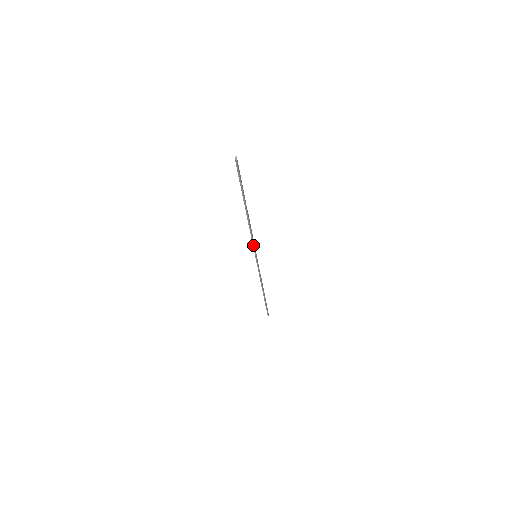
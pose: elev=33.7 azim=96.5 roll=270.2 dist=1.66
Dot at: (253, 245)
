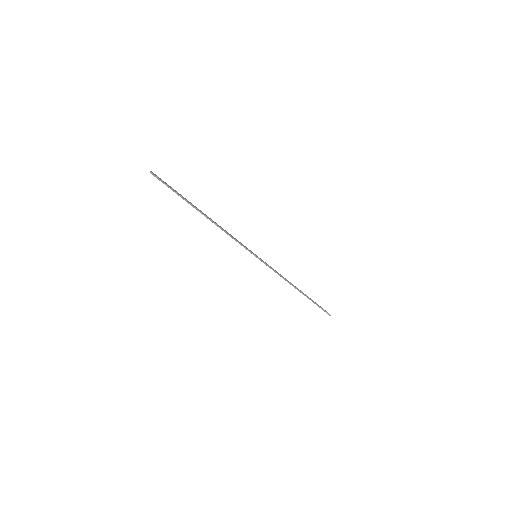
Dot at: occluded
